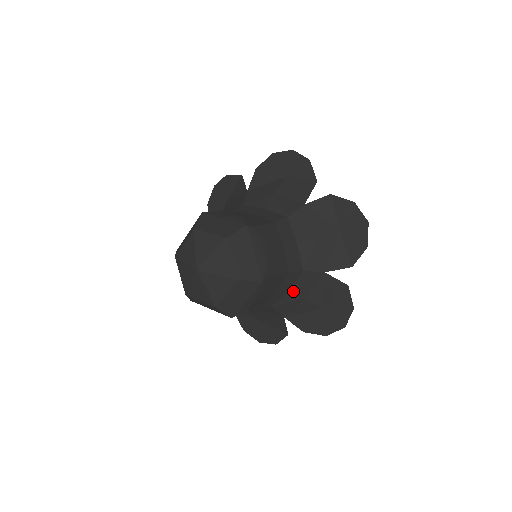
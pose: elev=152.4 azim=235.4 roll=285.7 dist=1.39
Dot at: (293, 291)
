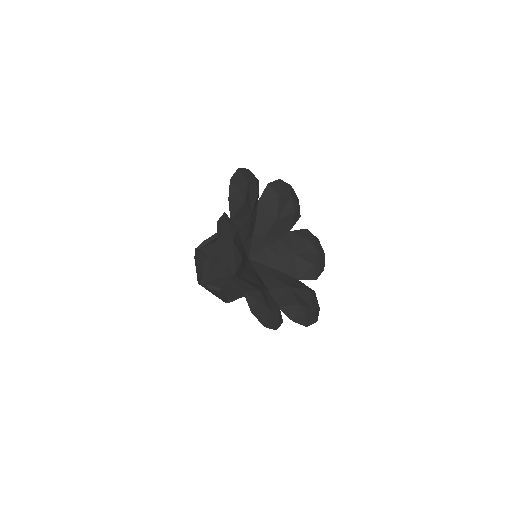
Dot at: occluded
